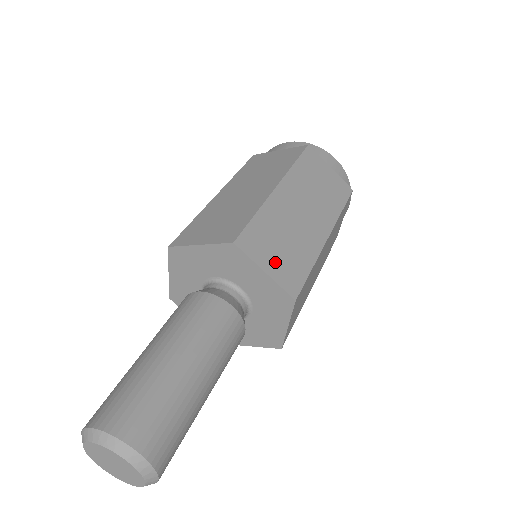
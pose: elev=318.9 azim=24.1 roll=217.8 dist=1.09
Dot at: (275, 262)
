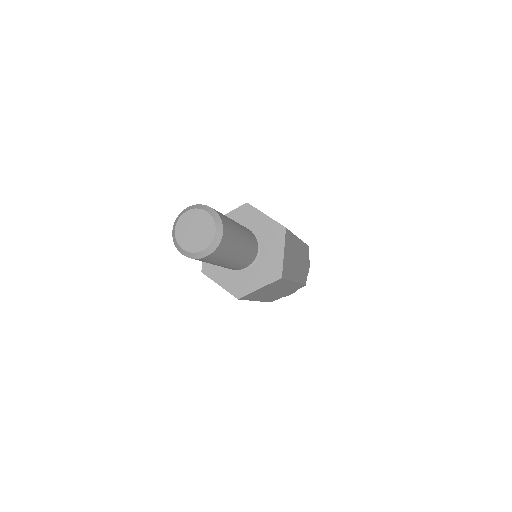
Dot at: occluded
